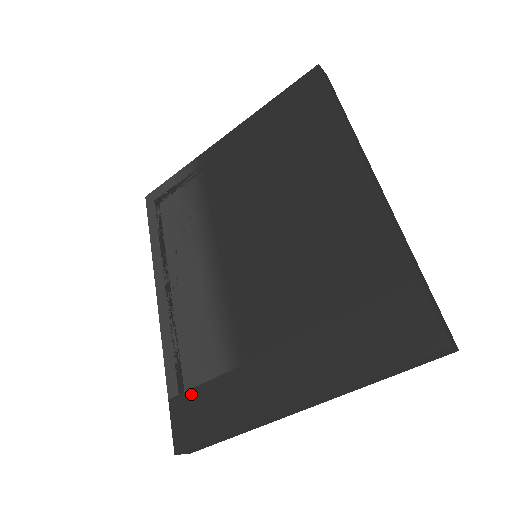
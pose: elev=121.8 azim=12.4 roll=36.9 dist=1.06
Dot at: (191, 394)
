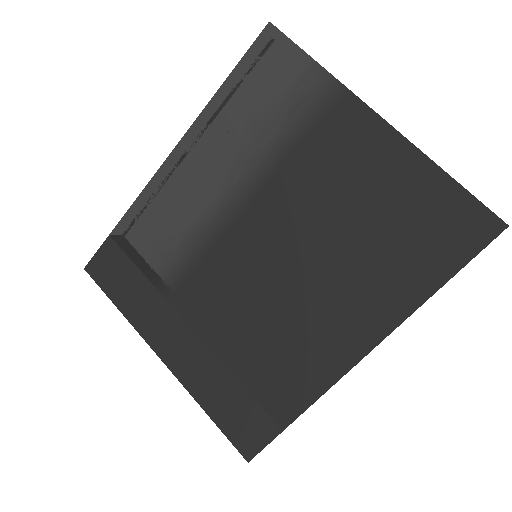
Dot at: (124, 258)
